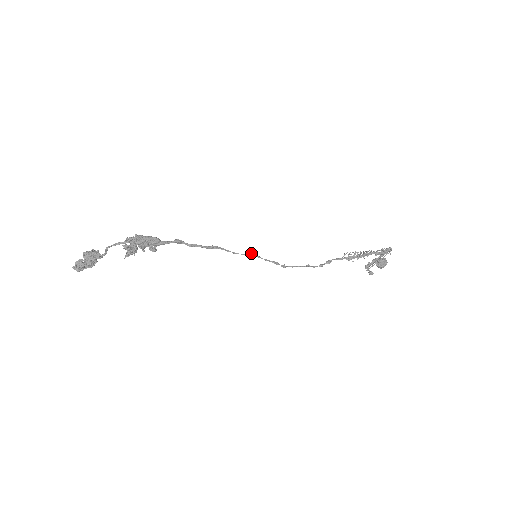
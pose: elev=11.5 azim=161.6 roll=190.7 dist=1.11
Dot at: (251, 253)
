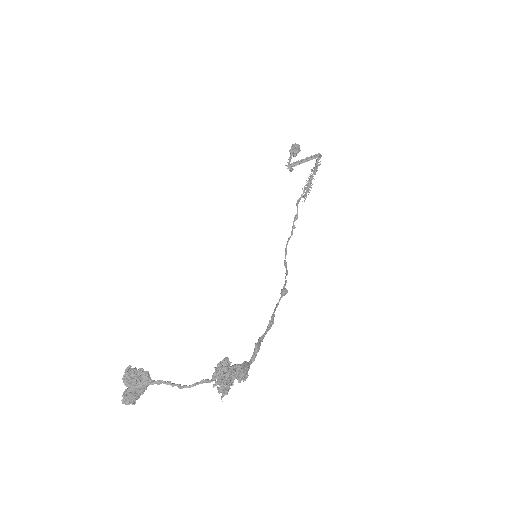
Dot at: (285, 292)
